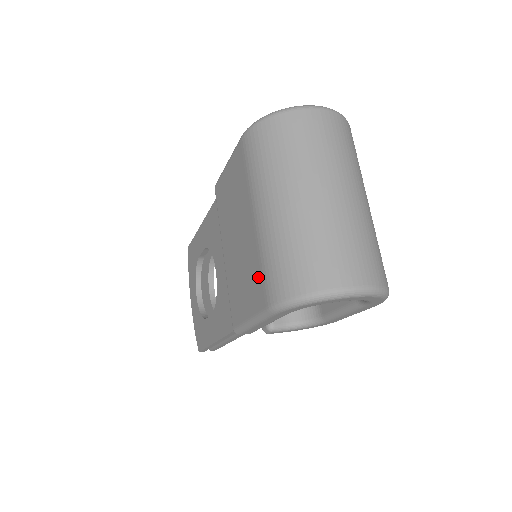
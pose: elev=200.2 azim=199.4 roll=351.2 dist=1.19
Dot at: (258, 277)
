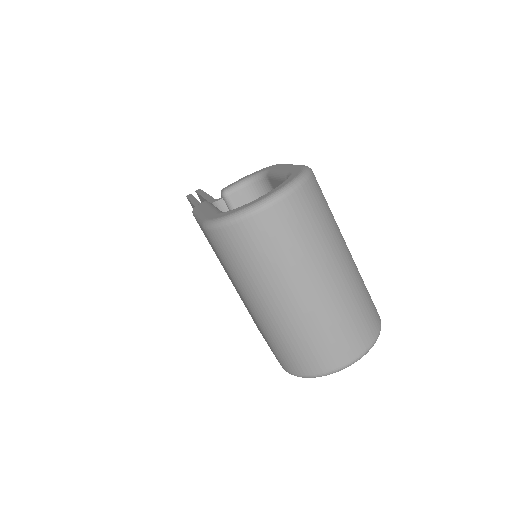
Dot at: occluded
